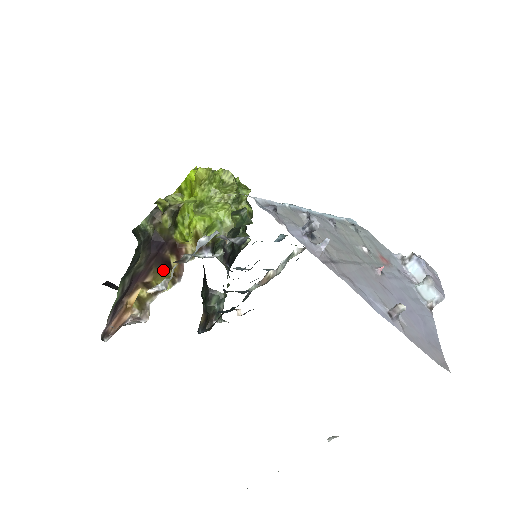
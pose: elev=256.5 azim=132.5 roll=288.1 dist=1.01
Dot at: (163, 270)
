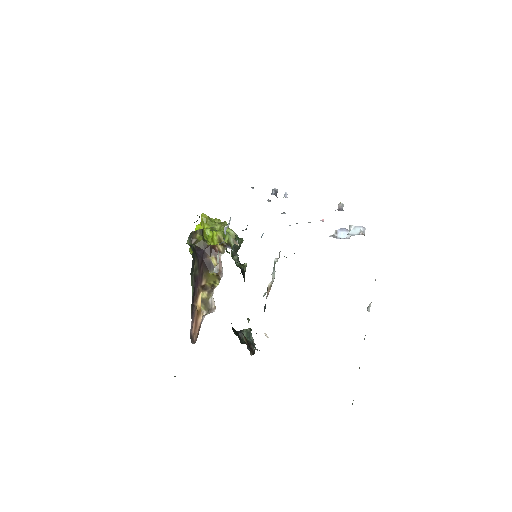
Dot at: (210, 273)
